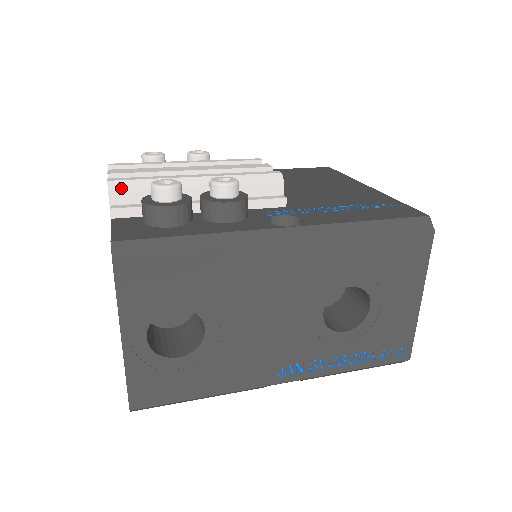
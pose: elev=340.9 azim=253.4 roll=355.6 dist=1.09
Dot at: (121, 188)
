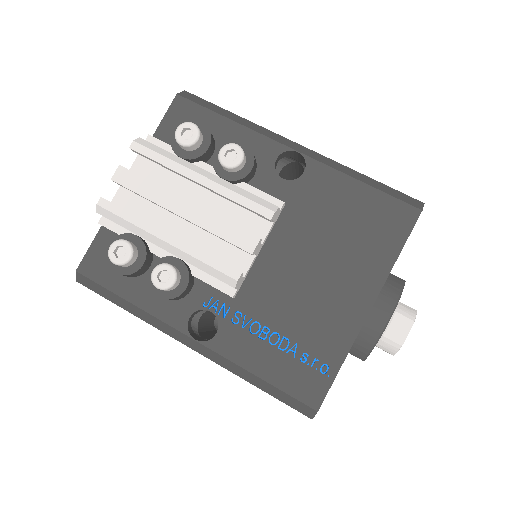
Dot at: (105, 215)
